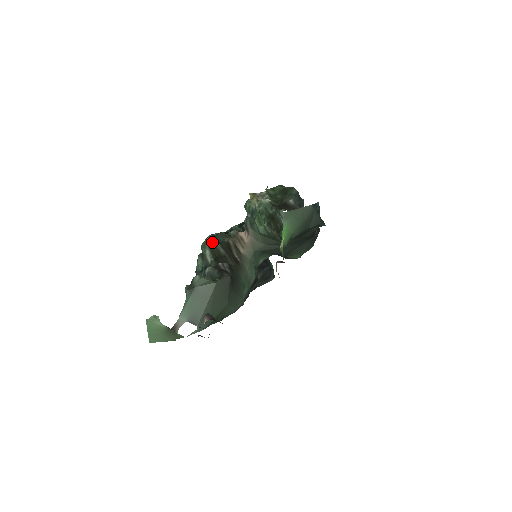
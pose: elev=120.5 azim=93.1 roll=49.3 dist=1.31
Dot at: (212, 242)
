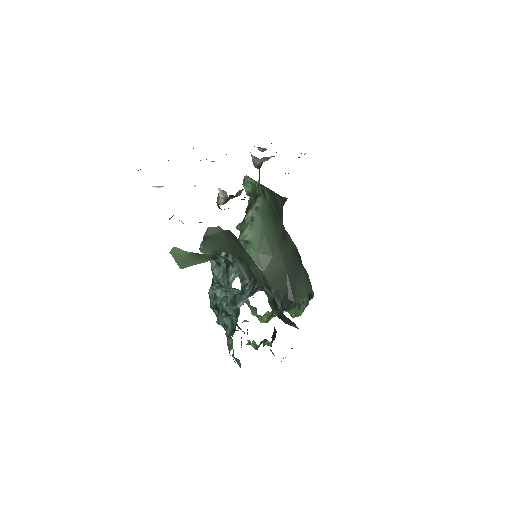
Dot at: occluded
